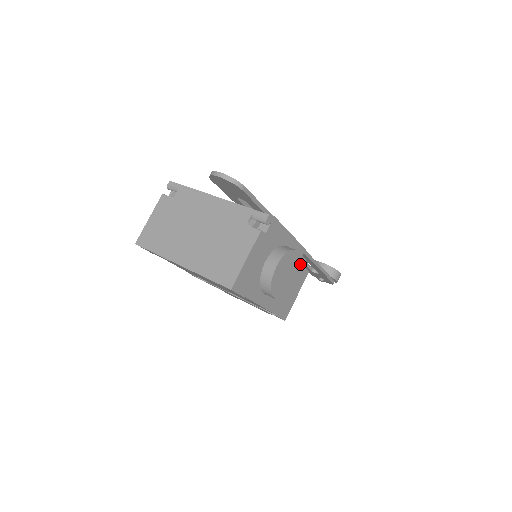
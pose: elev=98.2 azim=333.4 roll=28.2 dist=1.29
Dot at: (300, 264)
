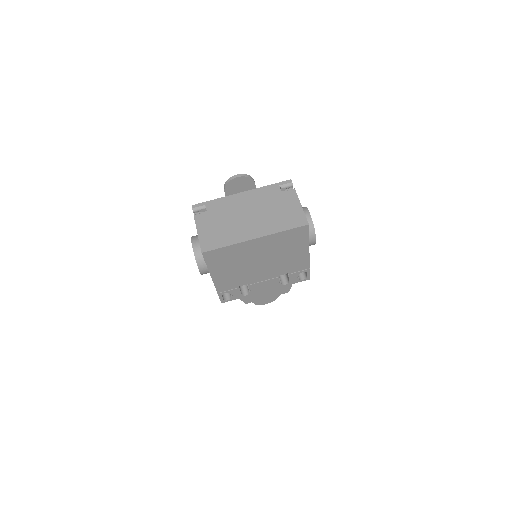
Dot at: occluded
